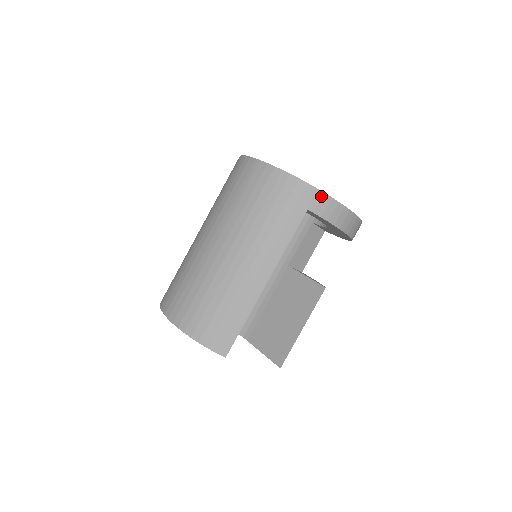
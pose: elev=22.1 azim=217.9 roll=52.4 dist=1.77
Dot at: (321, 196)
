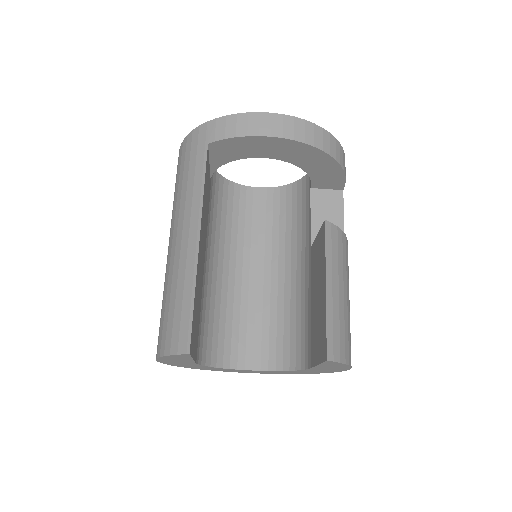
Dot at: (215, 123)
